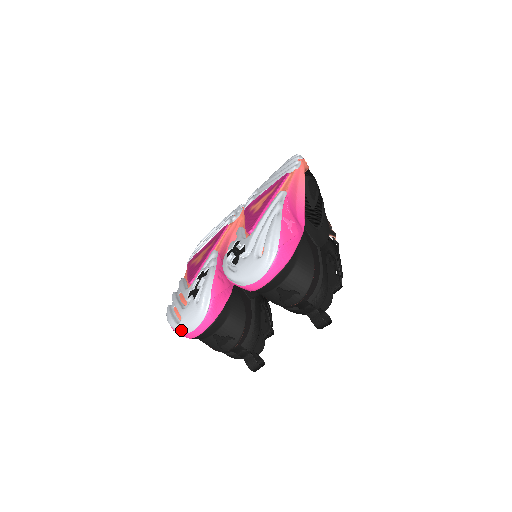
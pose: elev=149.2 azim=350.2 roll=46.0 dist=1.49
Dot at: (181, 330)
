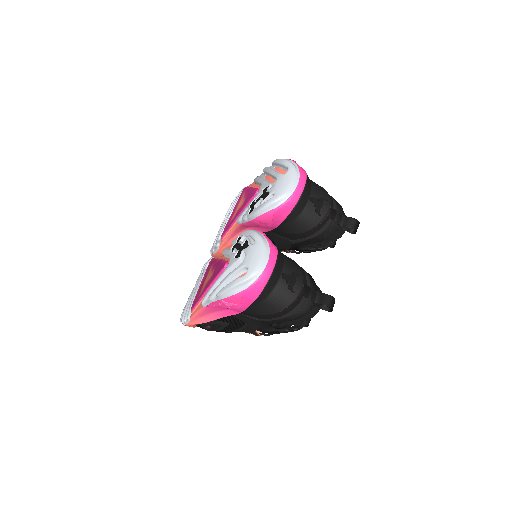
Dot at: (254, 274)
